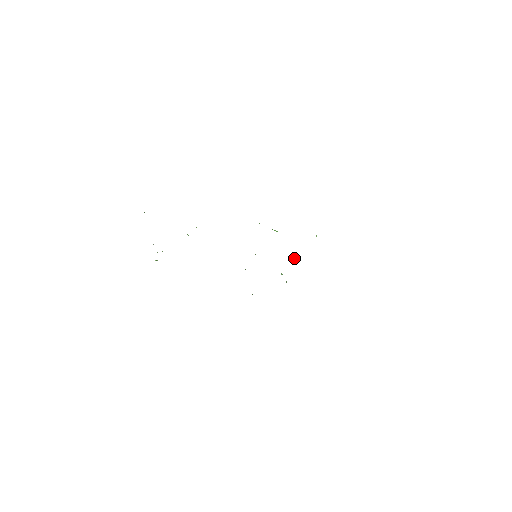
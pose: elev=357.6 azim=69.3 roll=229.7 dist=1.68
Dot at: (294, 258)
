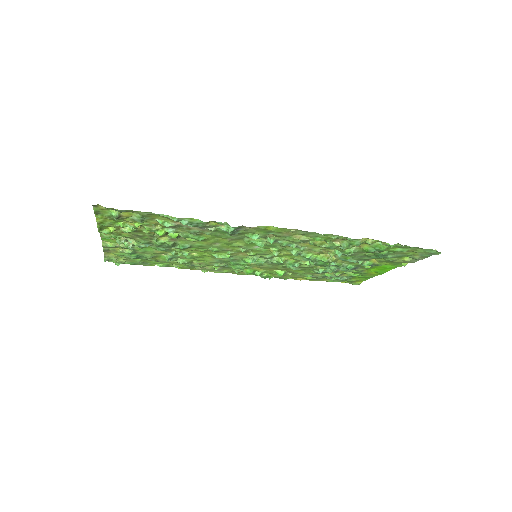
Dot at: (308, 262)
